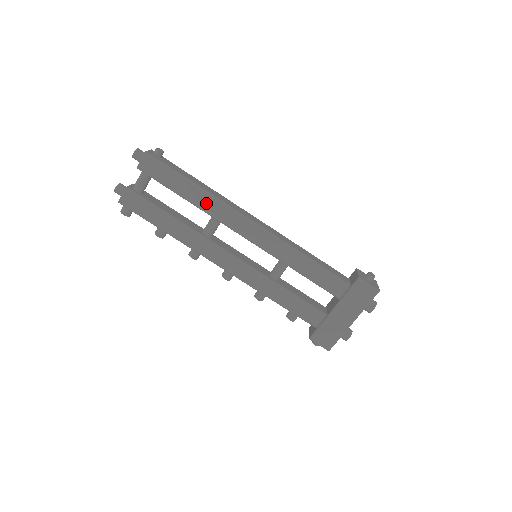
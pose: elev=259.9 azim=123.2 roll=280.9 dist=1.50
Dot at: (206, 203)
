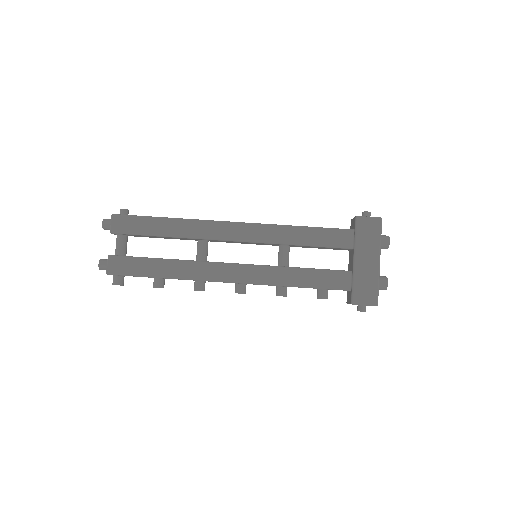
Dot at: (185, 229)
